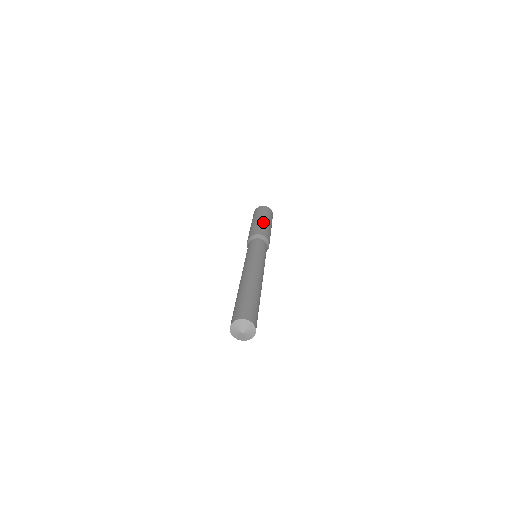
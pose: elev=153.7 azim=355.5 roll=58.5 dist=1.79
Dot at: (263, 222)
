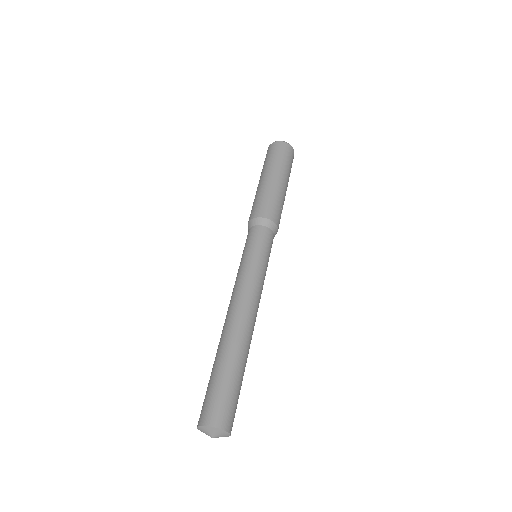
Dot at: (265, 184)
